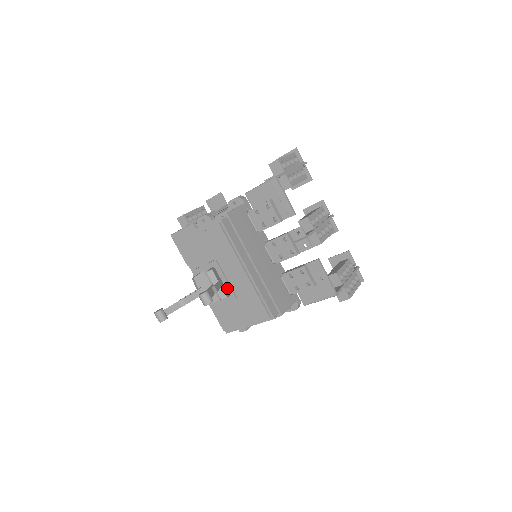
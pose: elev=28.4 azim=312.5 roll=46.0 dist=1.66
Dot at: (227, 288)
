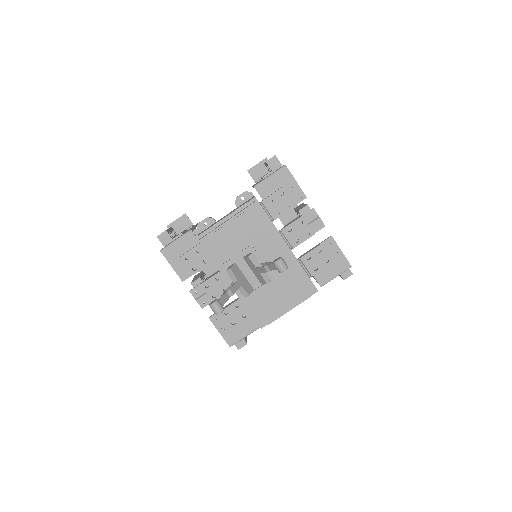
Dot at: occluded
